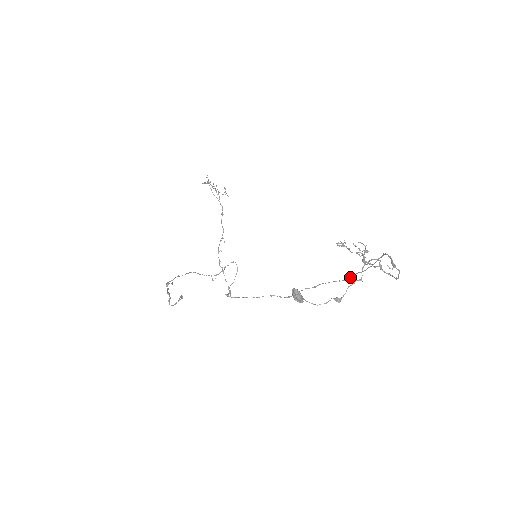
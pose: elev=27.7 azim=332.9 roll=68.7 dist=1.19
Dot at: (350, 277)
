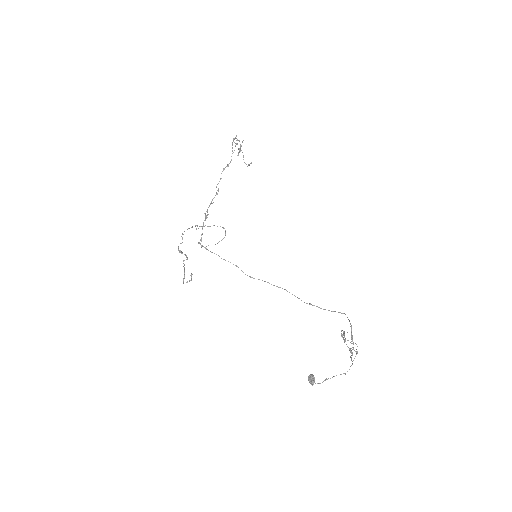
Dot at: (310, 304)
